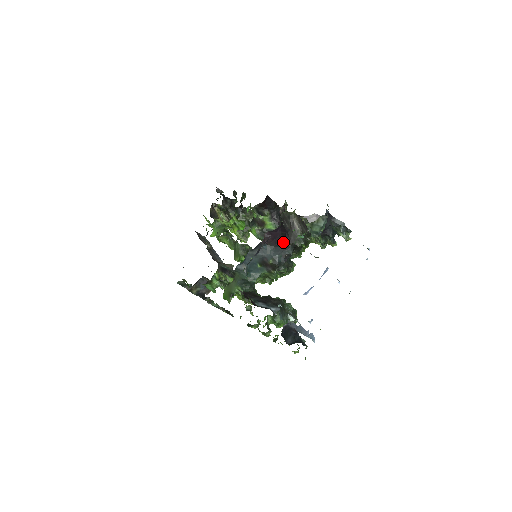
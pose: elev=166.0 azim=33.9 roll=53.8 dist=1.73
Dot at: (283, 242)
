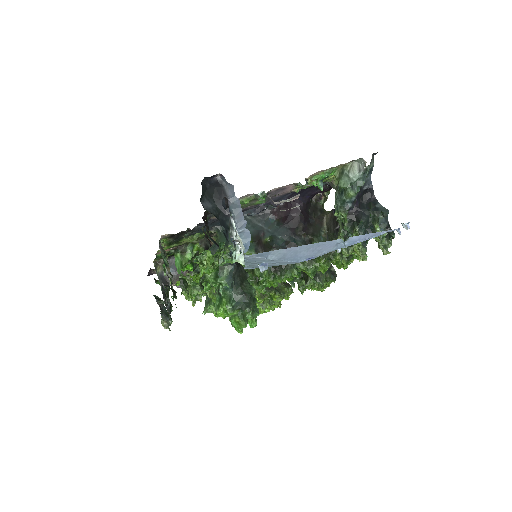
Dot at: (297, 227)
